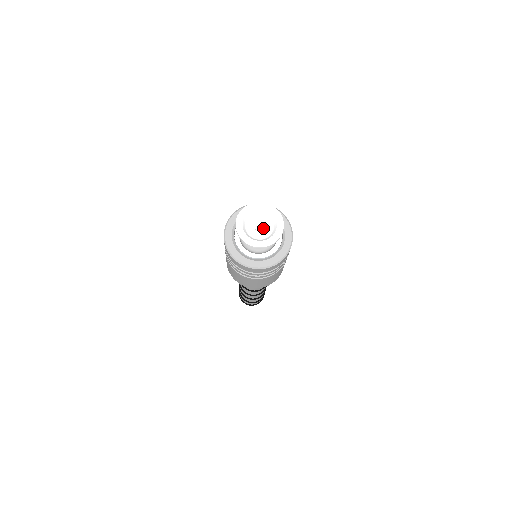
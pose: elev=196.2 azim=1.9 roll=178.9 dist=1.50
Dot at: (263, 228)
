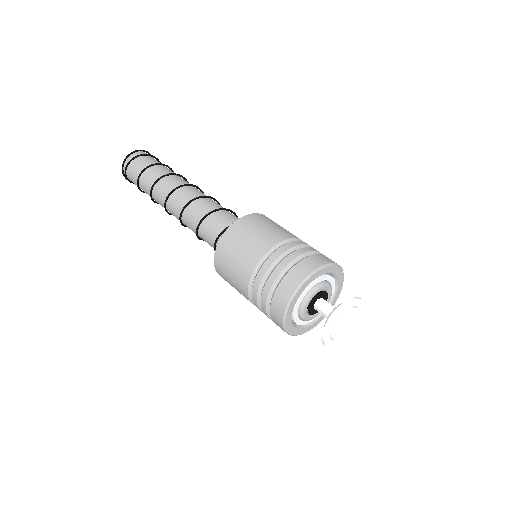
Dot at: (344, 317)
